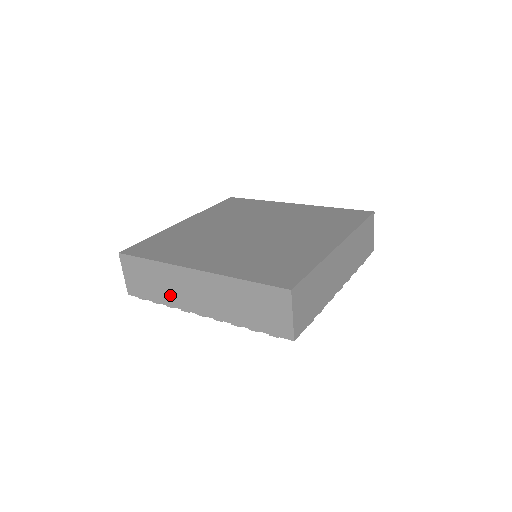
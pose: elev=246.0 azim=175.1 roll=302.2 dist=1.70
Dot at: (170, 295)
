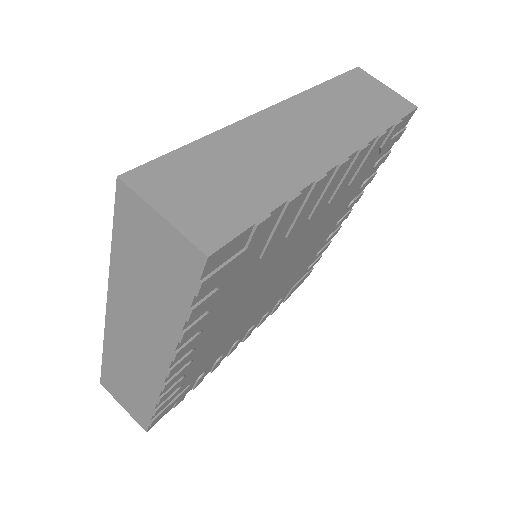
Dot at: (142, 382)
